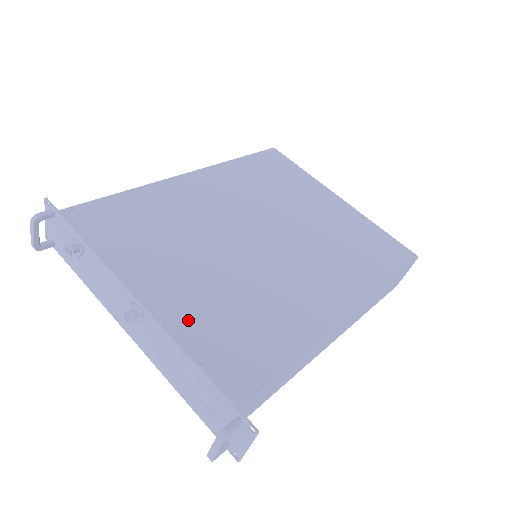
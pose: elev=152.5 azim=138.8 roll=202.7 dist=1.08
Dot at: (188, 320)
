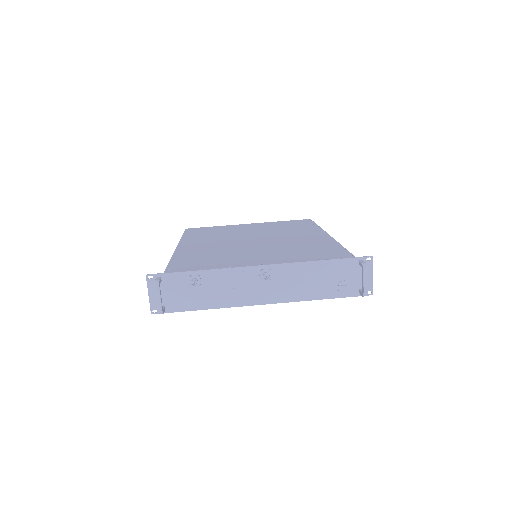
Dot at: (290, 258)
